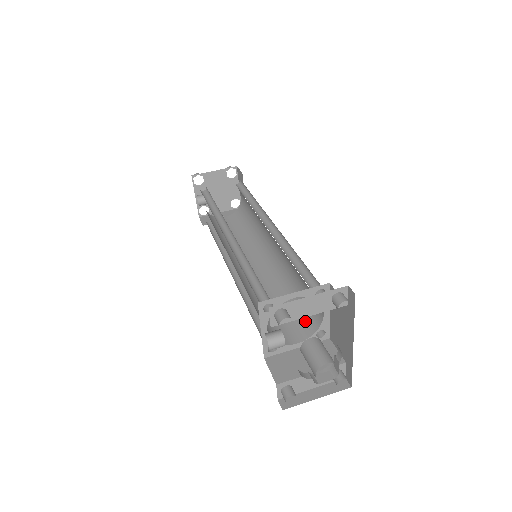
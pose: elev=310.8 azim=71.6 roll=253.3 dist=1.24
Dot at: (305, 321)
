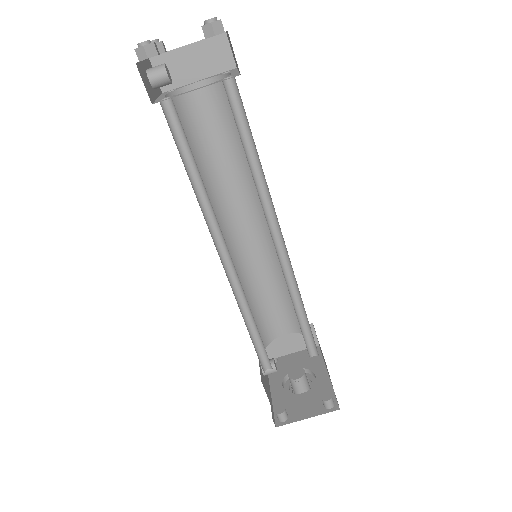
Dot at: (296, 320)
